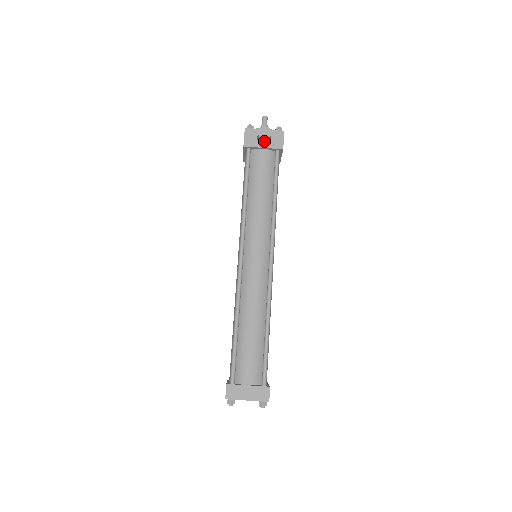
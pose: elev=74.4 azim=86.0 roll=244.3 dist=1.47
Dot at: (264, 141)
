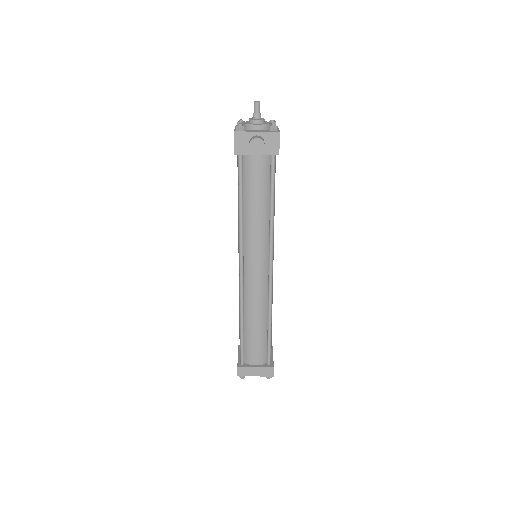
Dot at: (257, 152)
